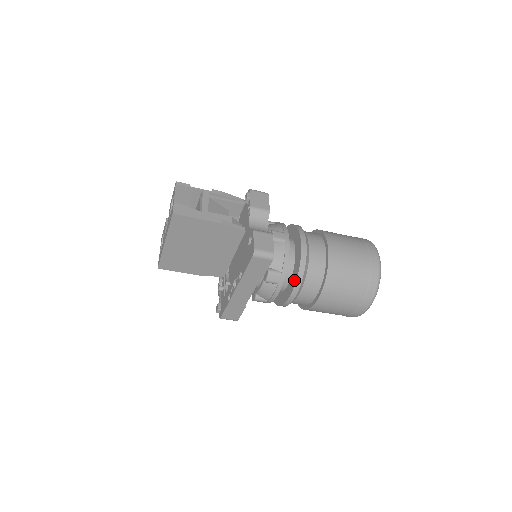
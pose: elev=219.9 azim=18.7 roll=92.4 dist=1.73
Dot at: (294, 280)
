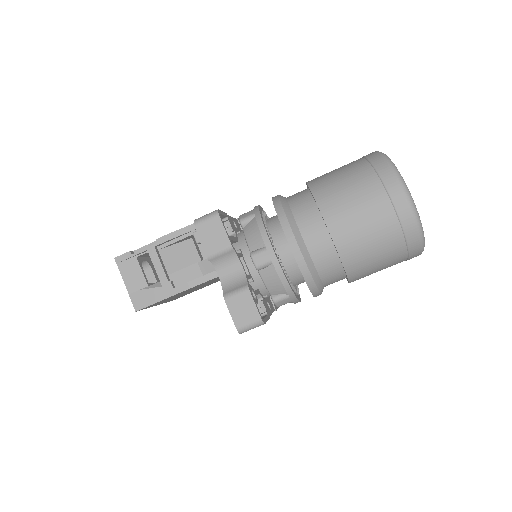
Dot at: occluded
